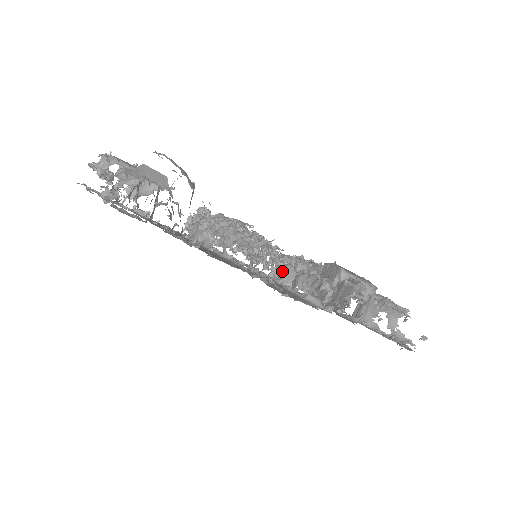
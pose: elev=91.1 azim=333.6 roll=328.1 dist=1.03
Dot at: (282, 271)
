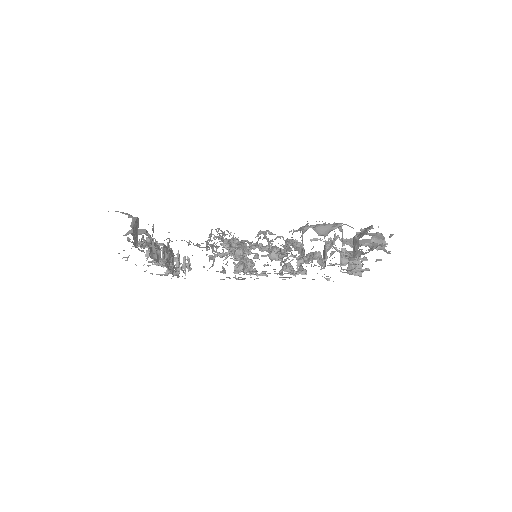
Dot at: occluded
